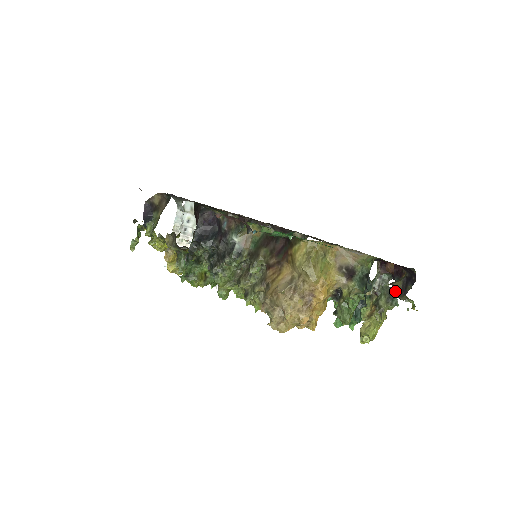
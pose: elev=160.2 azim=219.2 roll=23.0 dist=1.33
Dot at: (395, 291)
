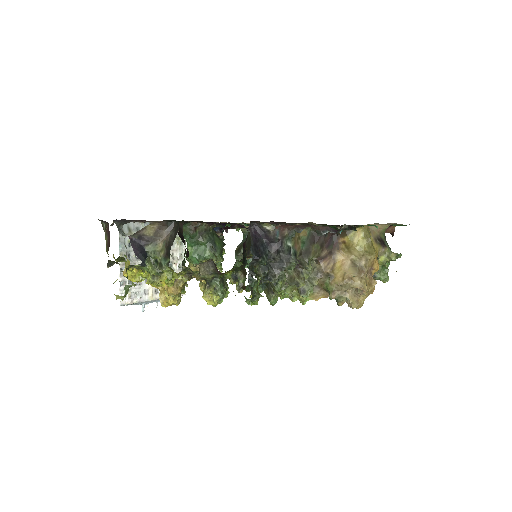
Dot at: occluded
